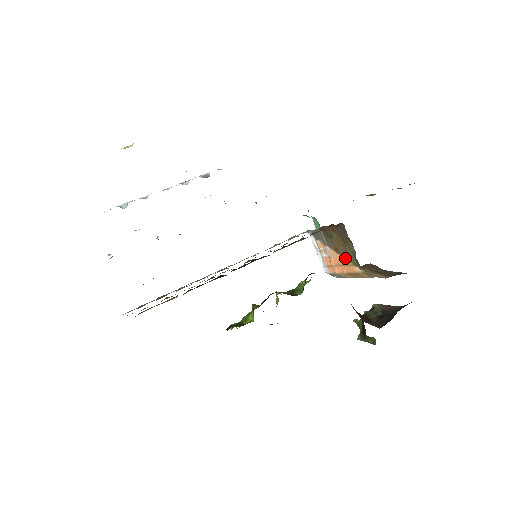
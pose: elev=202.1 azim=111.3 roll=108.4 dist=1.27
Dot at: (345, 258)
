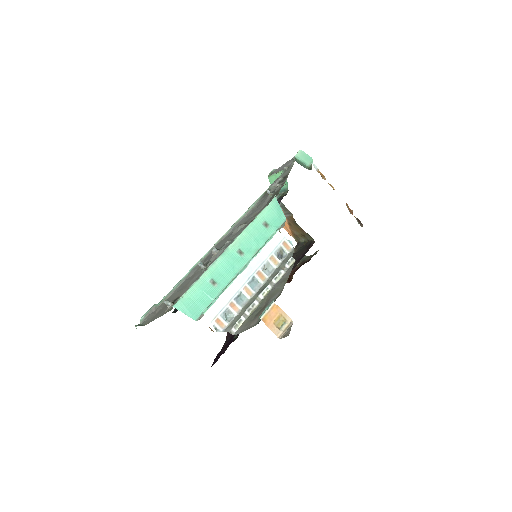
Dot at: (291, 231)
